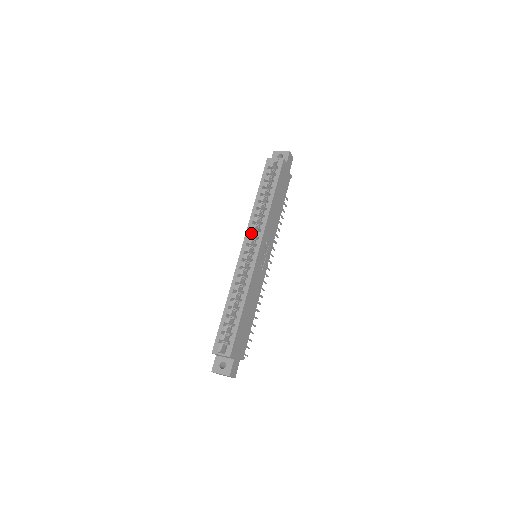
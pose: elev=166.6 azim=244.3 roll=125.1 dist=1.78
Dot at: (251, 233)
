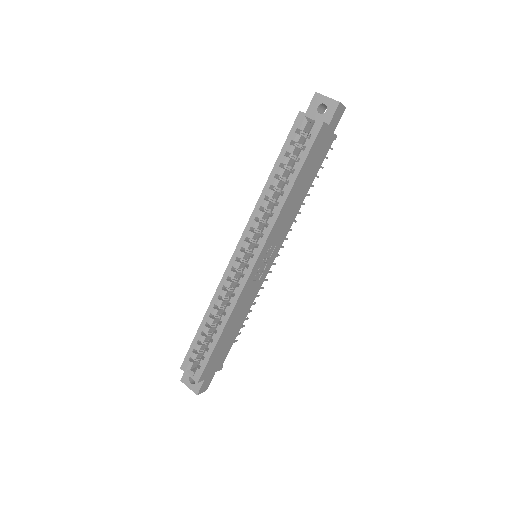
Dot at: (250, 234)
